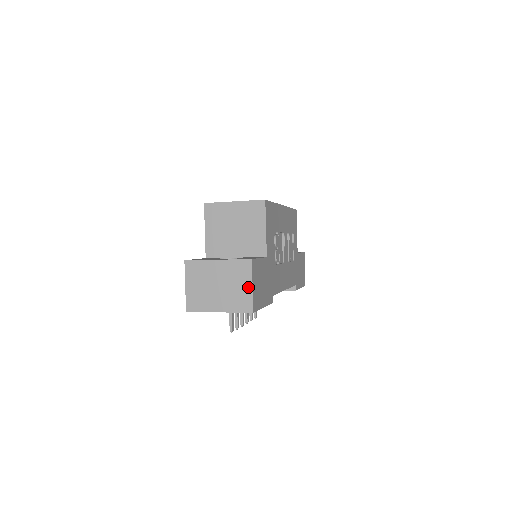
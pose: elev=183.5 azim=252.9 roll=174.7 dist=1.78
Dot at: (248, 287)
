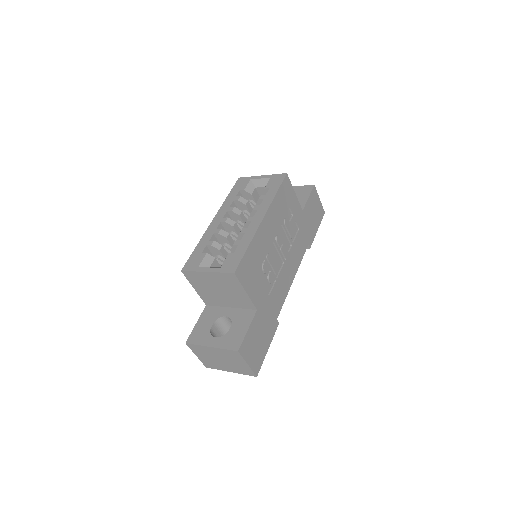
Dot at: (245, 364)
